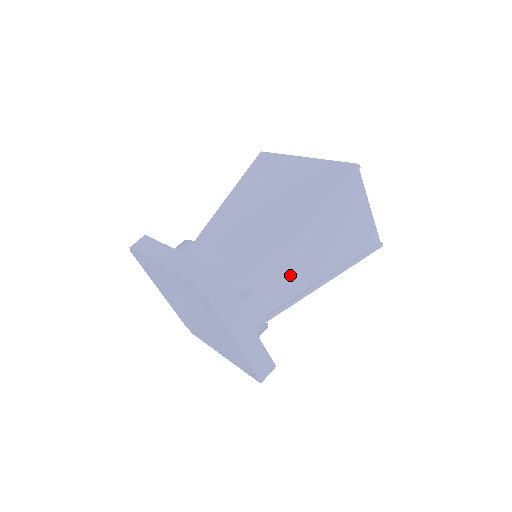
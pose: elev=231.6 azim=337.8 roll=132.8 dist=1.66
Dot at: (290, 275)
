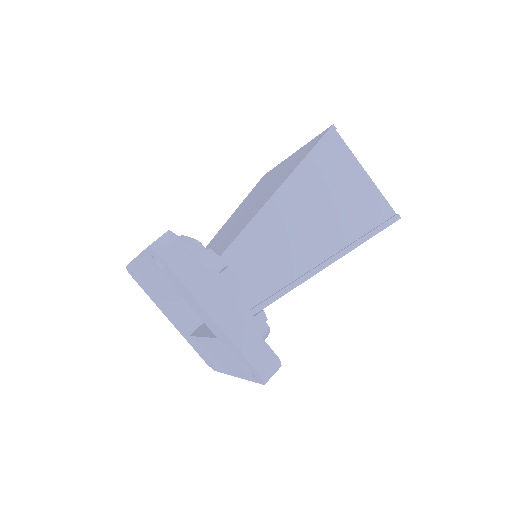
Dot at: (281, 252)
